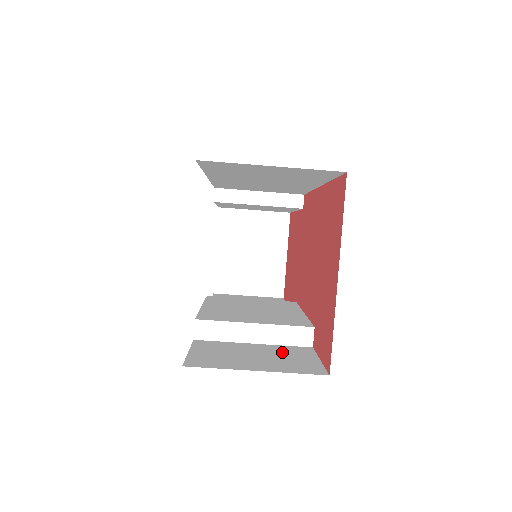
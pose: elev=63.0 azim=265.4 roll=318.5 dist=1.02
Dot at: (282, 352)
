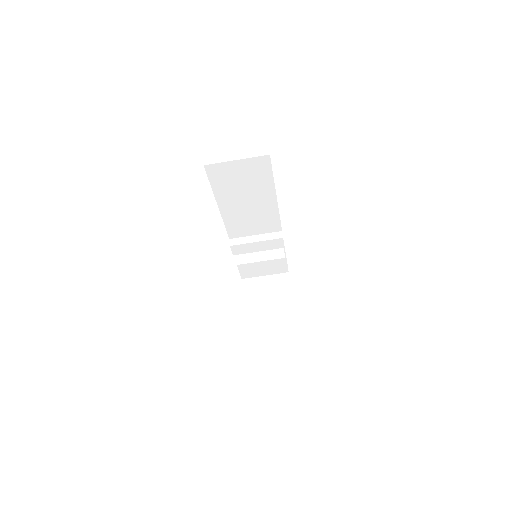
Dot at: occluded
